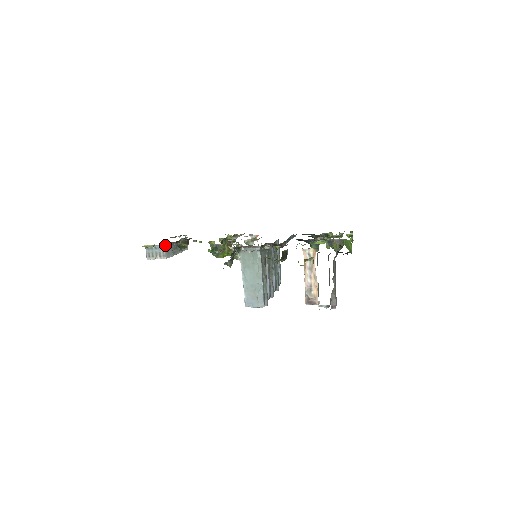
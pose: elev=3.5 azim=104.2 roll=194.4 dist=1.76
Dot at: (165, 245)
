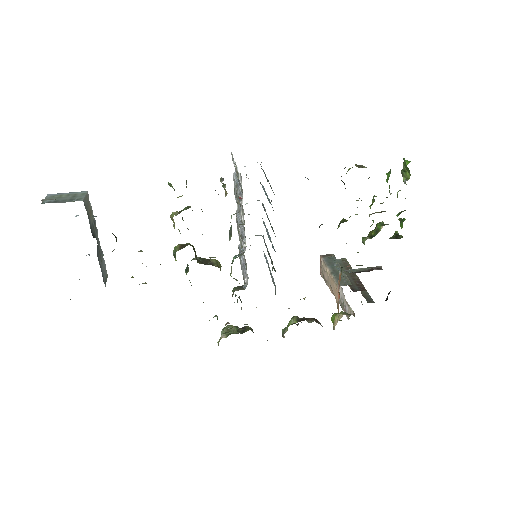
Dot at: occluded
